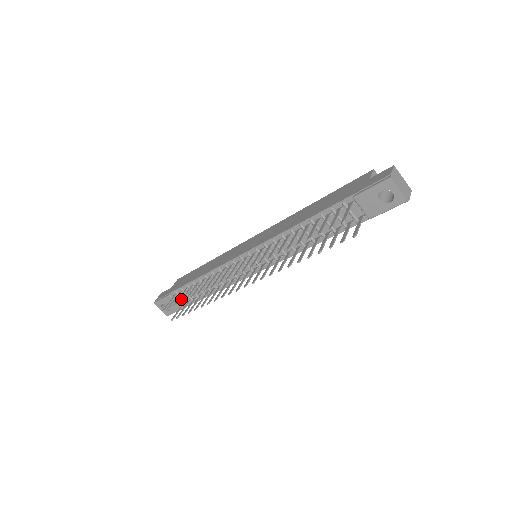
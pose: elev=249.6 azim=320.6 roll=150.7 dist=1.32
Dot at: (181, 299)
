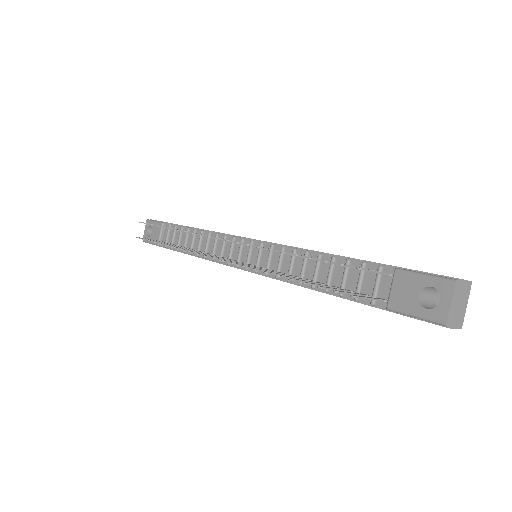
Dot at: occluded
